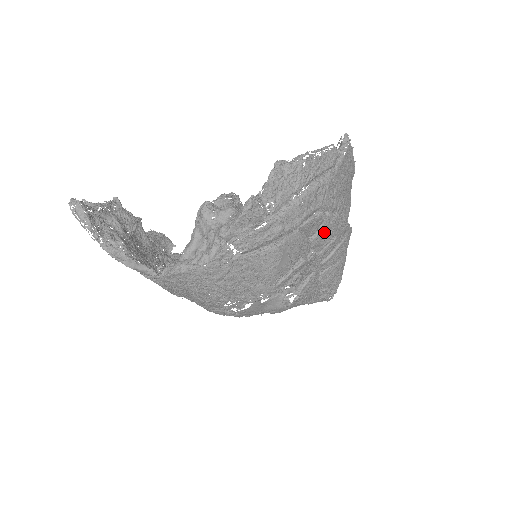
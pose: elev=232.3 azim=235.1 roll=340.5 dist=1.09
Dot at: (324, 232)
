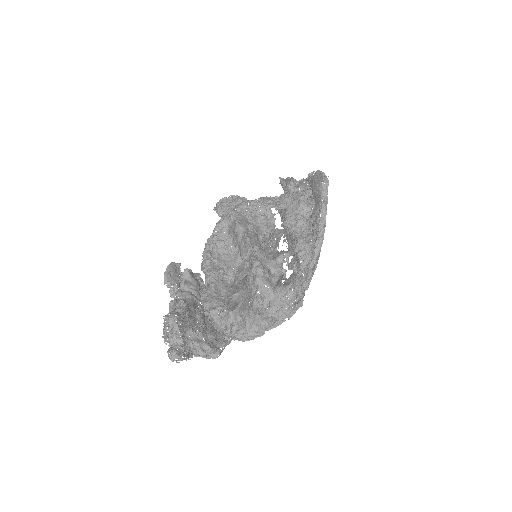
Dot at: occluded
